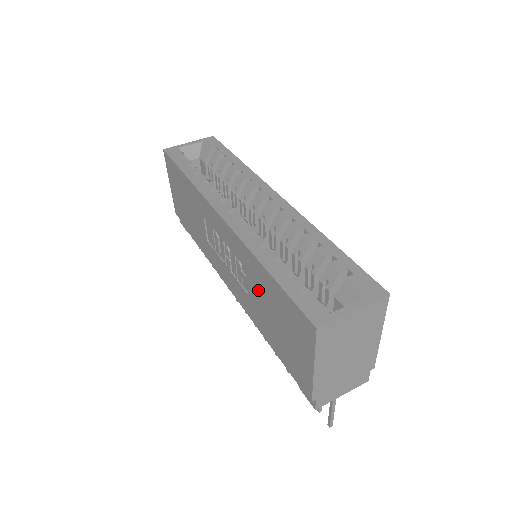
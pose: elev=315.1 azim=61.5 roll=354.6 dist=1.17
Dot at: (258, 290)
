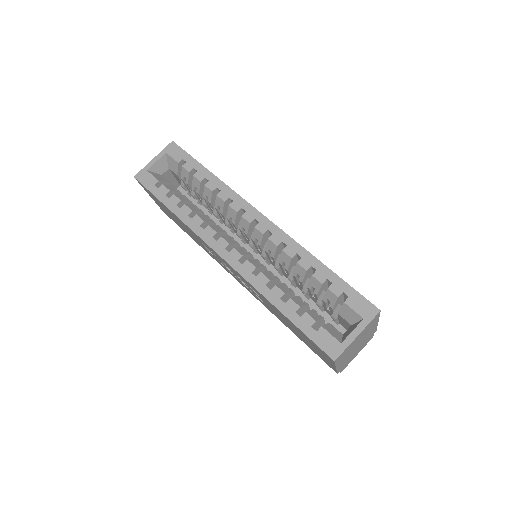
Dot at: (274, 310)
